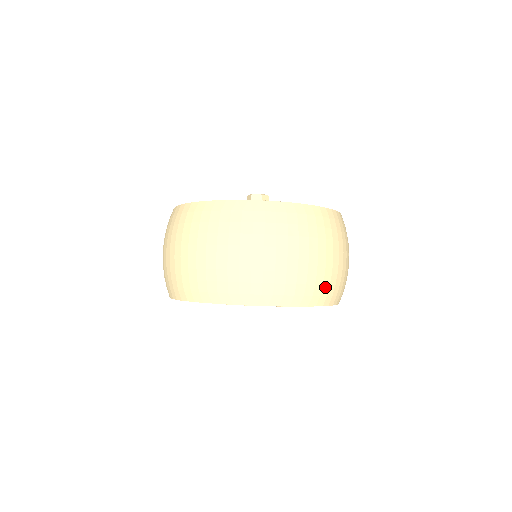
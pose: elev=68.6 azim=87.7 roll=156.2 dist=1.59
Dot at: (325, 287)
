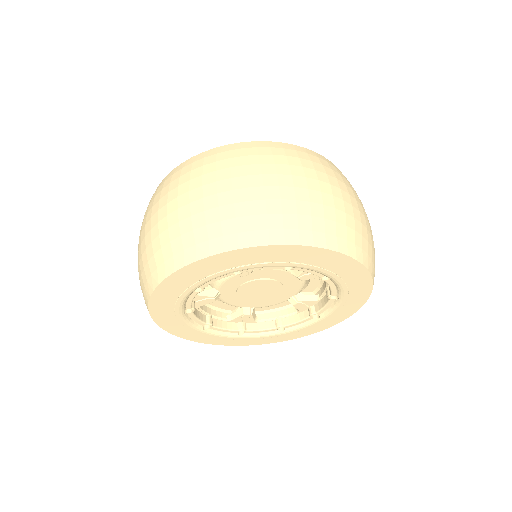
Dot at: (227, 223)
